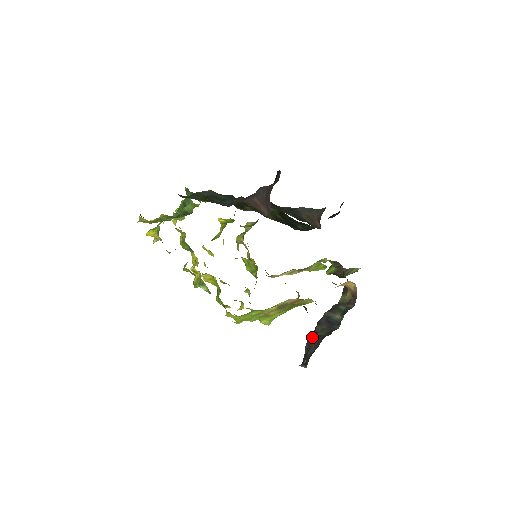
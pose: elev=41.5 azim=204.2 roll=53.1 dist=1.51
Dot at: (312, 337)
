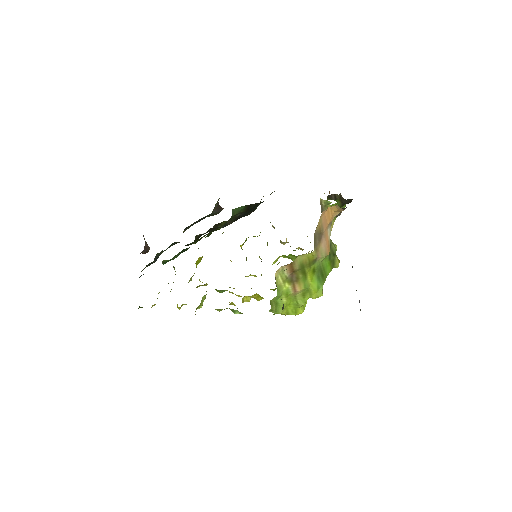
Dot at: occluded
